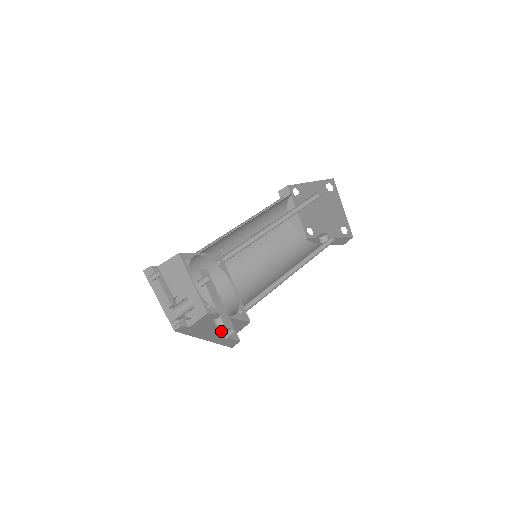
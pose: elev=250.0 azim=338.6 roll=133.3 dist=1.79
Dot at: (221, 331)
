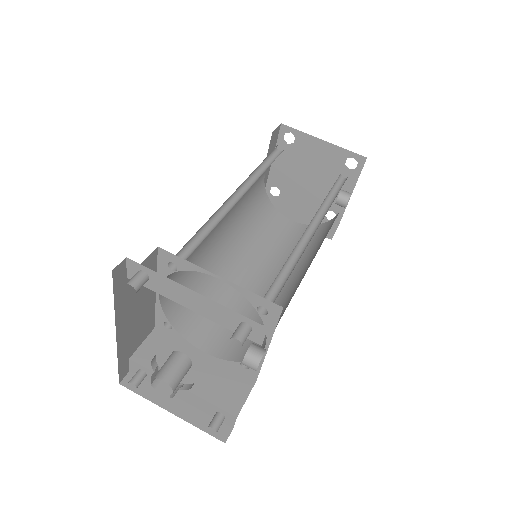
Dot at: occluded
